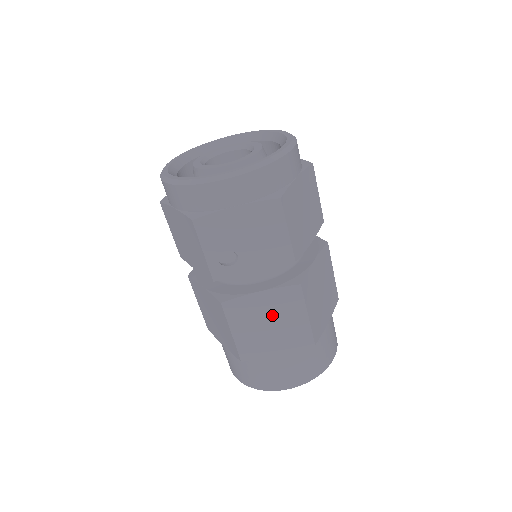
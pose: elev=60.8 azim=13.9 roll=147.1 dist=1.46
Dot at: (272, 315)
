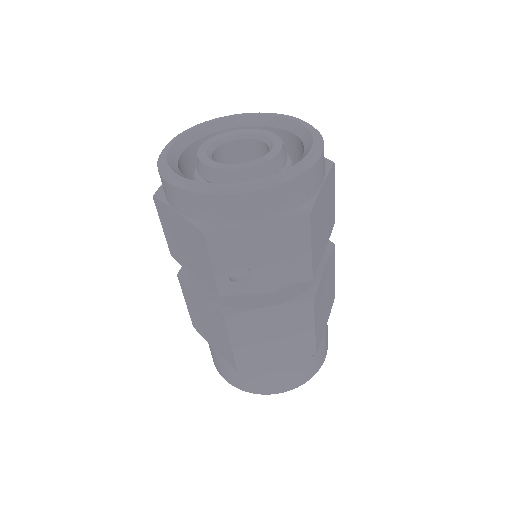
Dot at: (277, 328)
